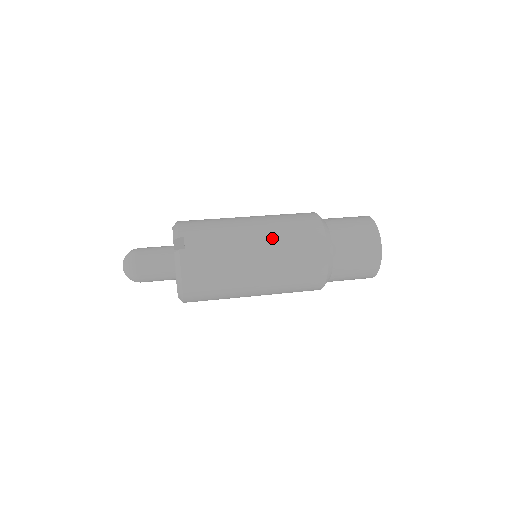
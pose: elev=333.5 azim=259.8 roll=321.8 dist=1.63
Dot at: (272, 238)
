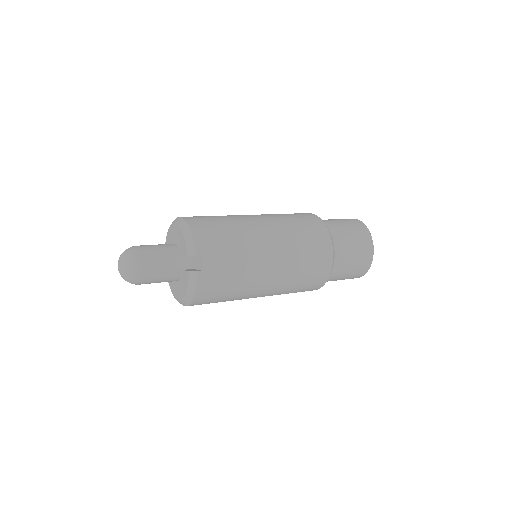
Dot at: (287, 258)
